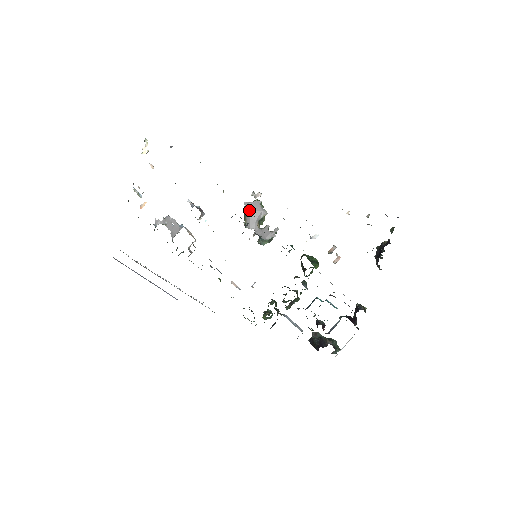
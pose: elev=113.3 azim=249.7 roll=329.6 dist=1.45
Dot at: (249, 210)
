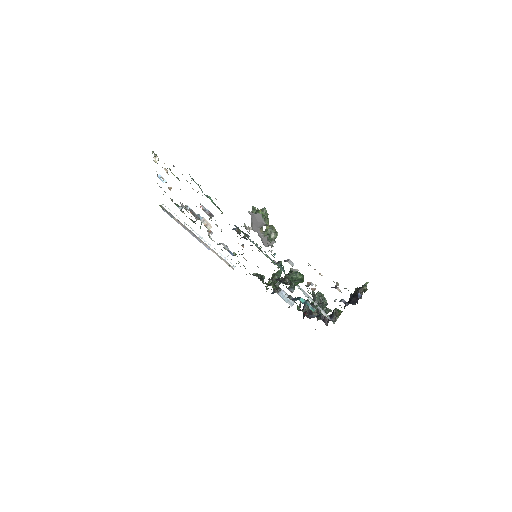
Dot at: (252, 218)
